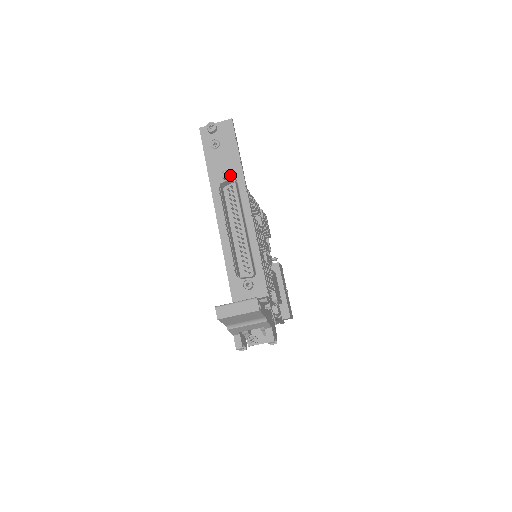
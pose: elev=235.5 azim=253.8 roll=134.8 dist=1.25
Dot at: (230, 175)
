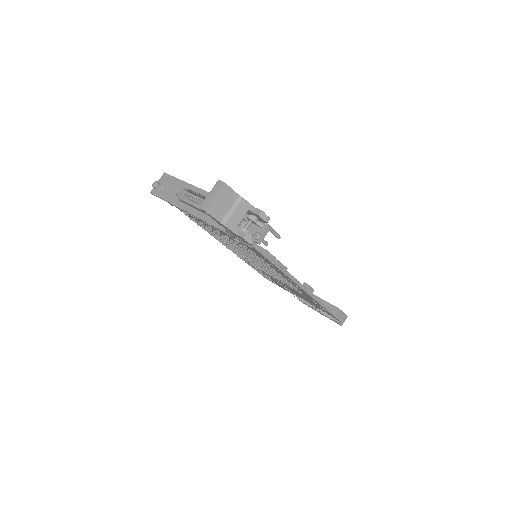
Dot at: (181, 190)
